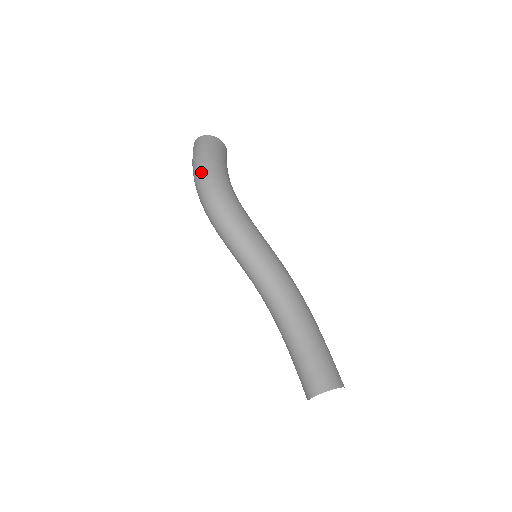
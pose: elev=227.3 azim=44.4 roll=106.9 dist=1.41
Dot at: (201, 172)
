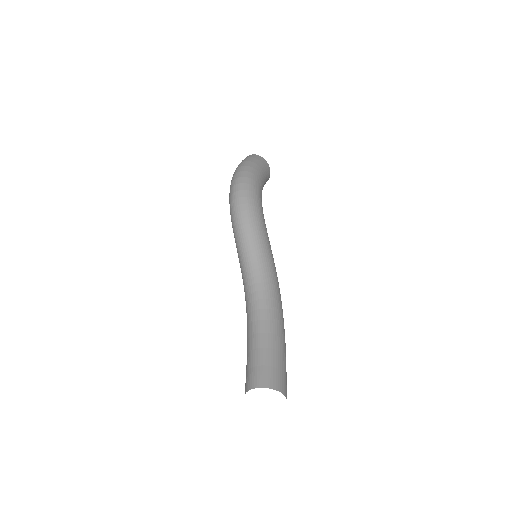
Dot at: (241, 171)
